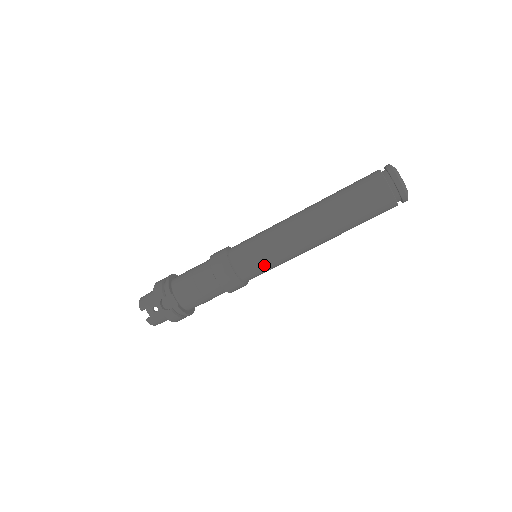
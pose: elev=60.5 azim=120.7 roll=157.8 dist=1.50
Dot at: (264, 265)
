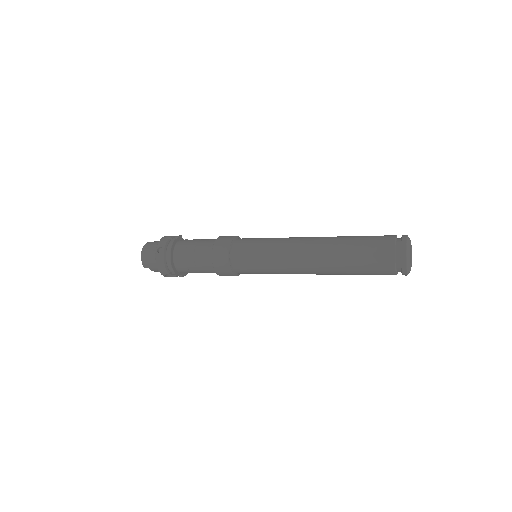
Dot at: occluded
